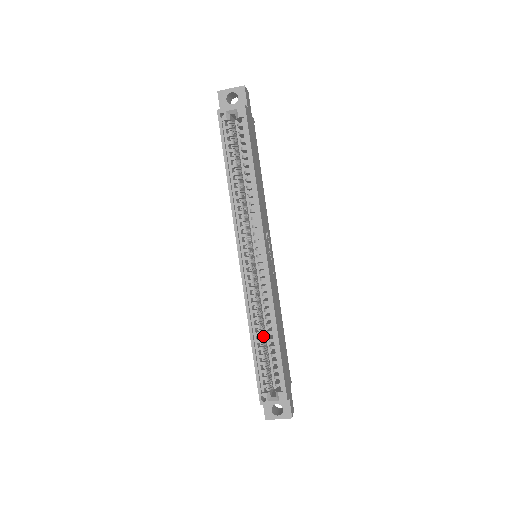
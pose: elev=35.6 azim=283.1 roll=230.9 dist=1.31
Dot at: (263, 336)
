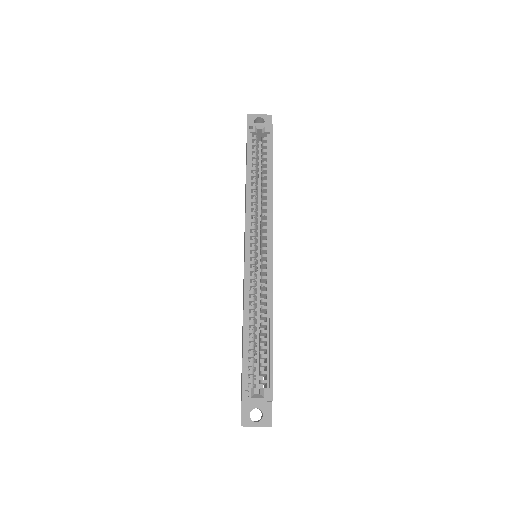
Dot at: (255, 328)
